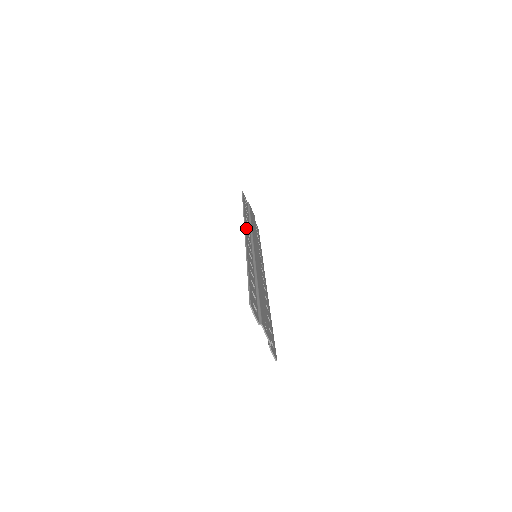
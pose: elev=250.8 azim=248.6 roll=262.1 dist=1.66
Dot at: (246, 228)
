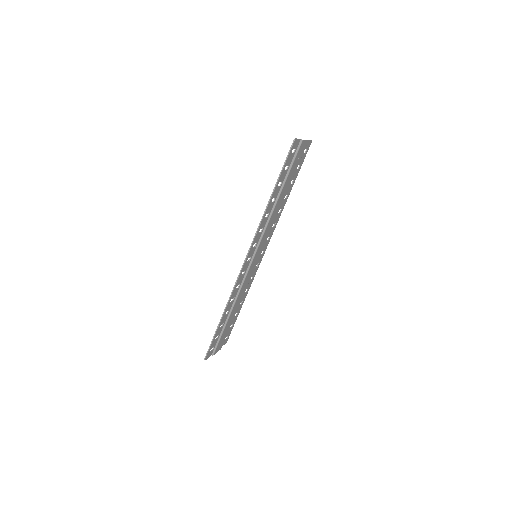
Dot at: (258, 266)
